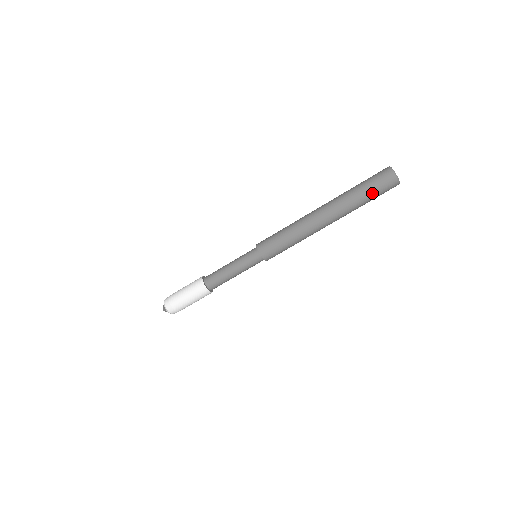
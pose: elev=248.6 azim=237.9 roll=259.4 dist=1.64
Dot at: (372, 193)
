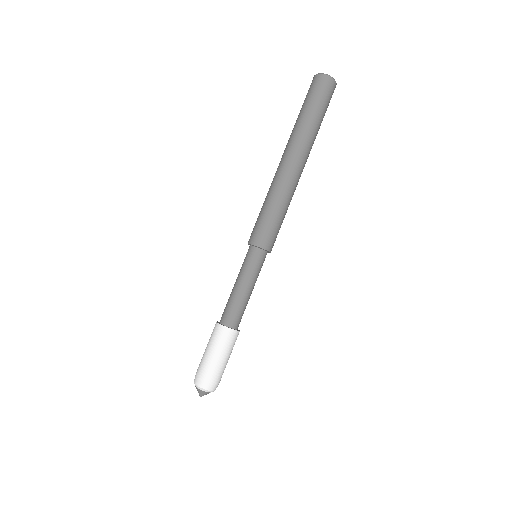
Dot at: (310, 103)
